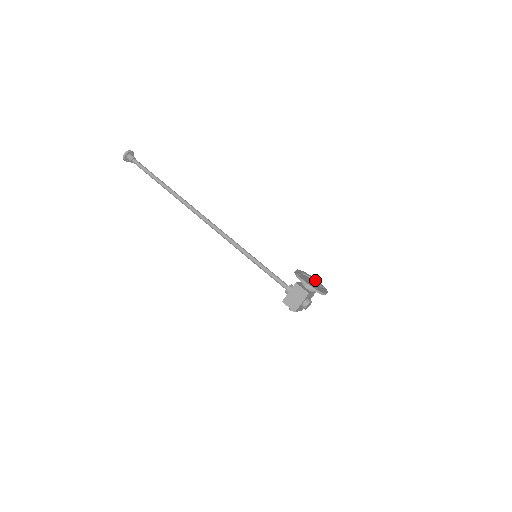
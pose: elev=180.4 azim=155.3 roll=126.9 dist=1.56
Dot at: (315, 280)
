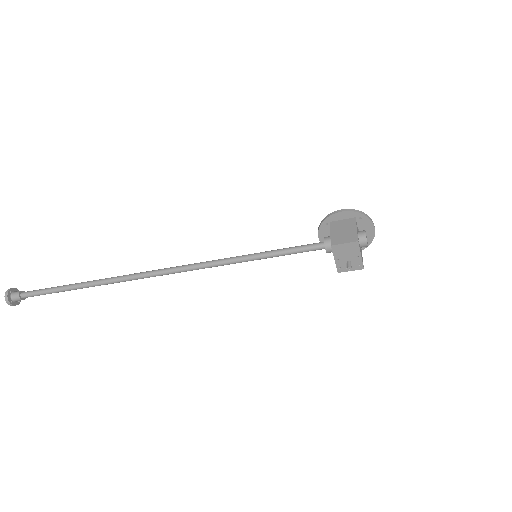
Dot at: occluded
